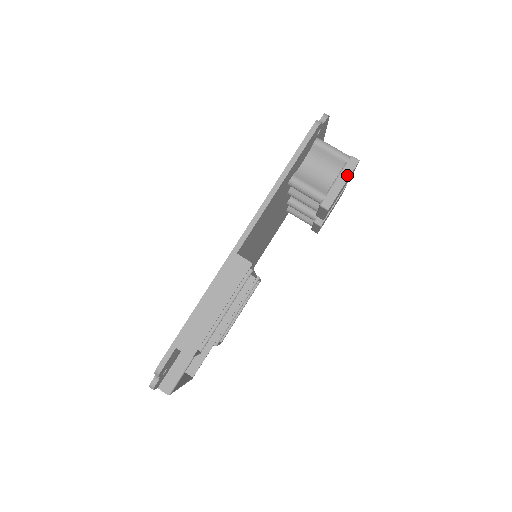
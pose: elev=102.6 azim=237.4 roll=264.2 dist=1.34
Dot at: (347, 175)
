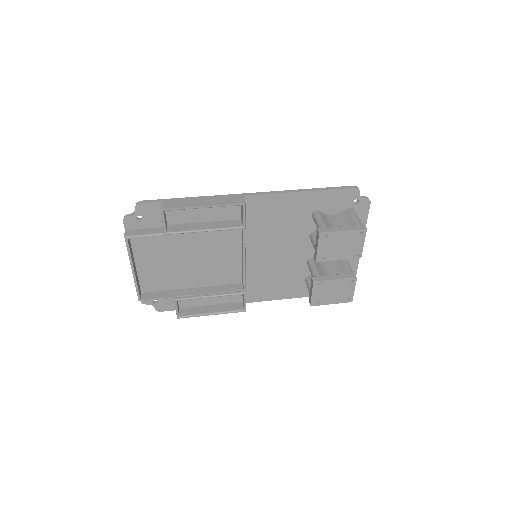
Dot at: (351, 229)
